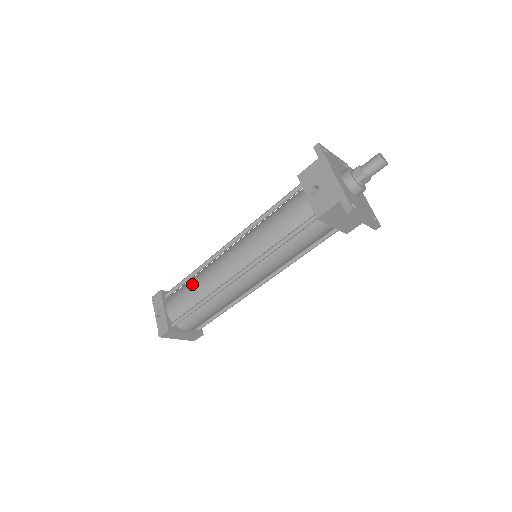
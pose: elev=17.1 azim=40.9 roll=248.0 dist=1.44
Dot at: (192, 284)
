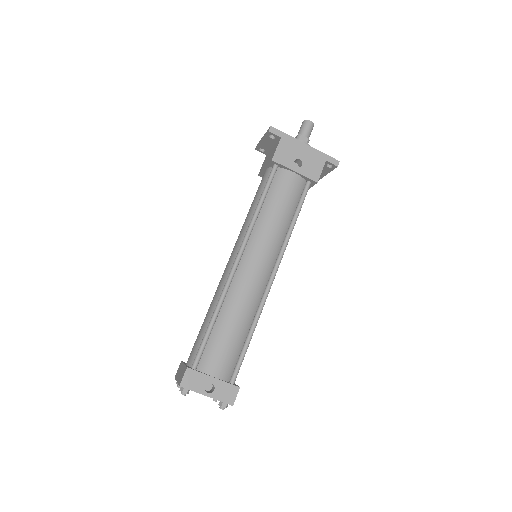
Dot at: (228, 324)
